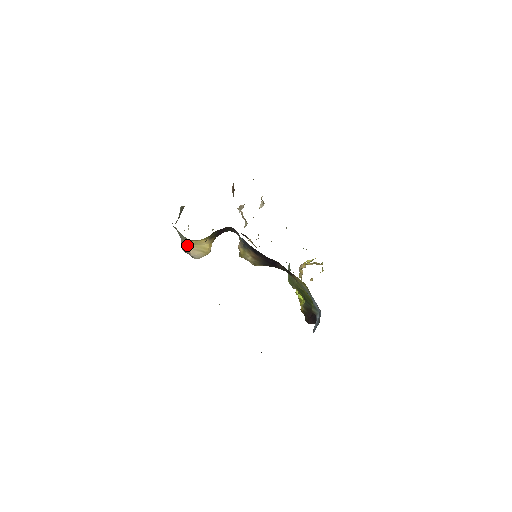
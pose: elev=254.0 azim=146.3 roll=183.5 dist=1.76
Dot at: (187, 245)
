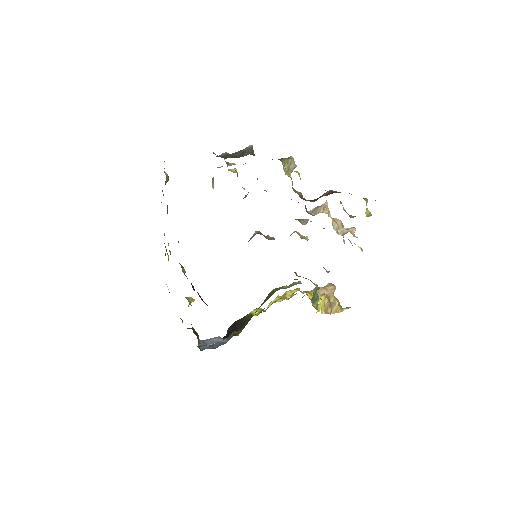
Dot at: (213, 179)
